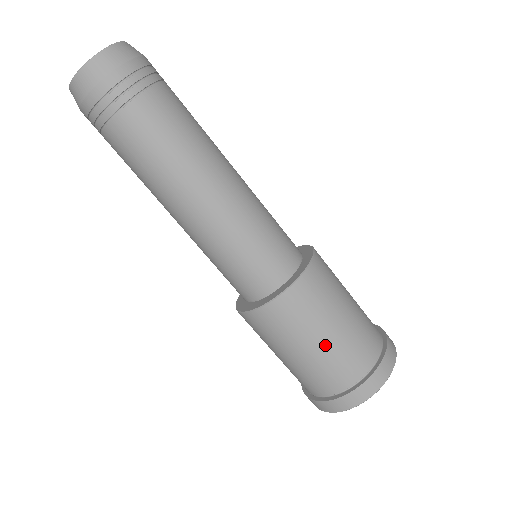
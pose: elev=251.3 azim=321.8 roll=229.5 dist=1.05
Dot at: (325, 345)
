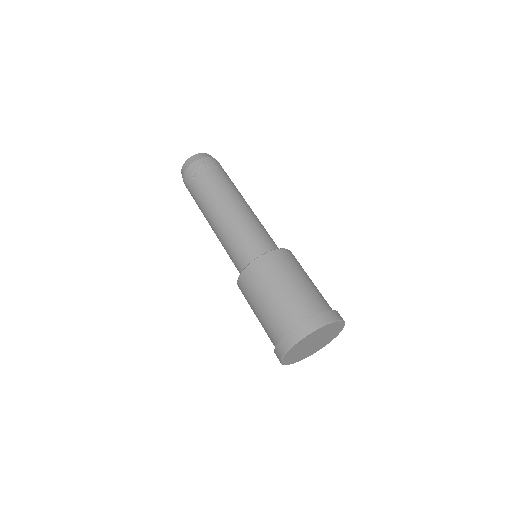
Dot at: (309, 282)
